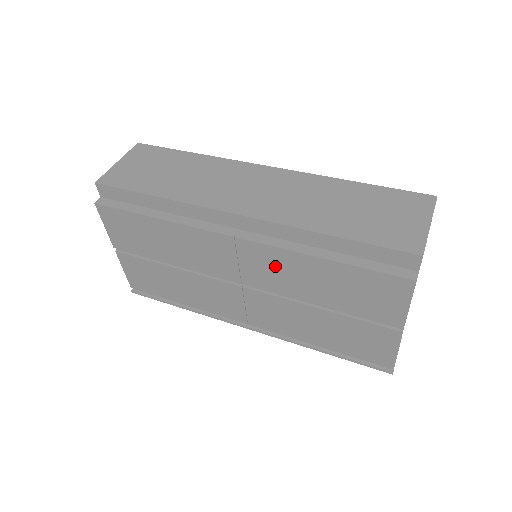
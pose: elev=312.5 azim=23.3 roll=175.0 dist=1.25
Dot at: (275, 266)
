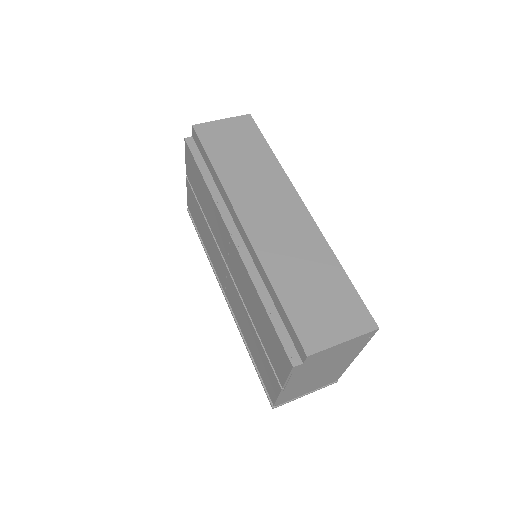
Dot at: (242, 275)
